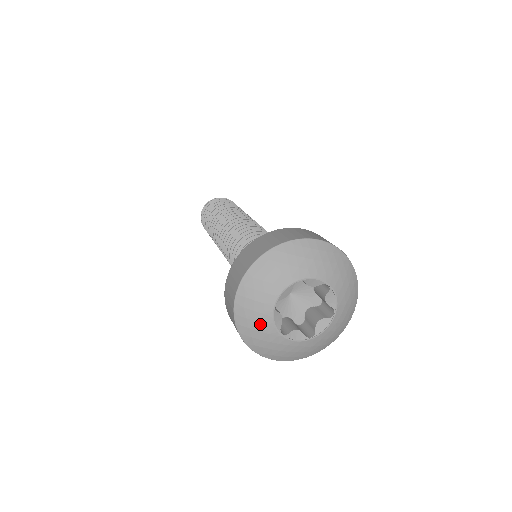
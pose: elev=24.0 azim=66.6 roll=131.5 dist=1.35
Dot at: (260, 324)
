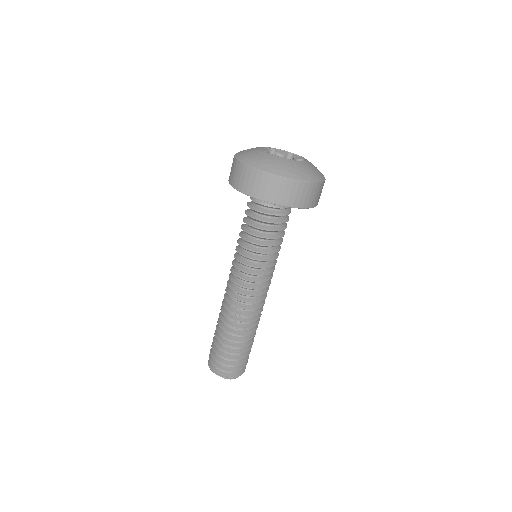
Dot at: (256, 154)
